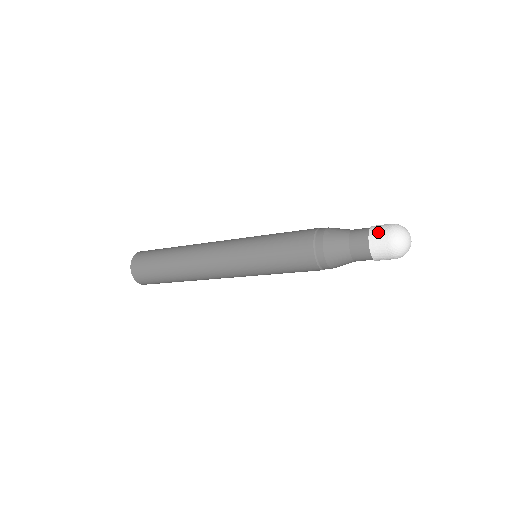
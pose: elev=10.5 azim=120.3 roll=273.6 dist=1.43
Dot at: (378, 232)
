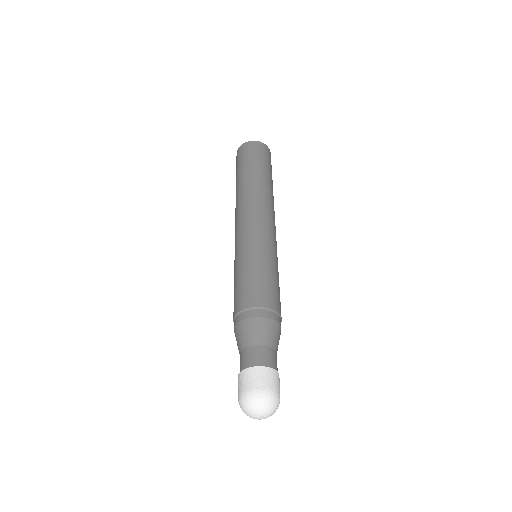
Dot at: (254, 377)
